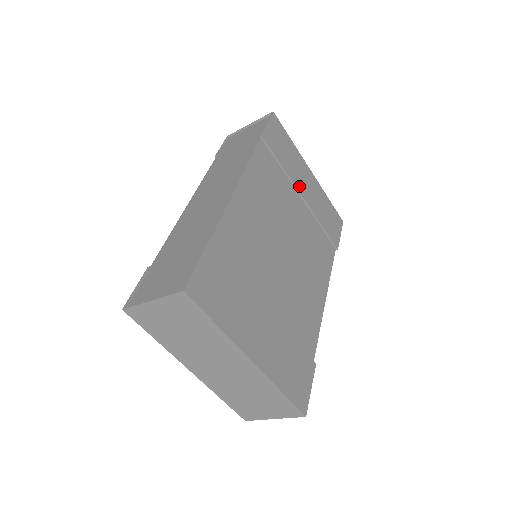
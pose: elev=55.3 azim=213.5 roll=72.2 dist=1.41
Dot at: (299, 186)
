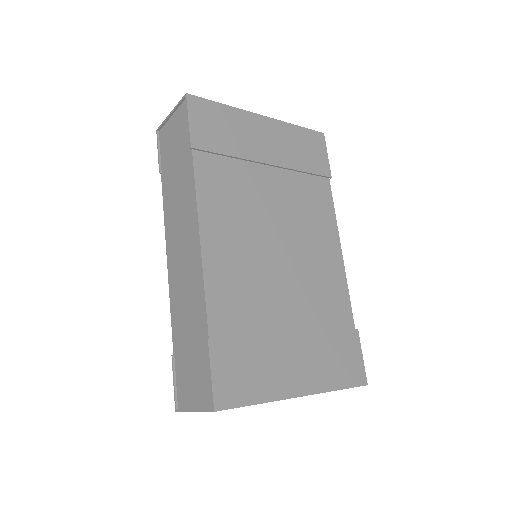
Dot at: (259, 155)
